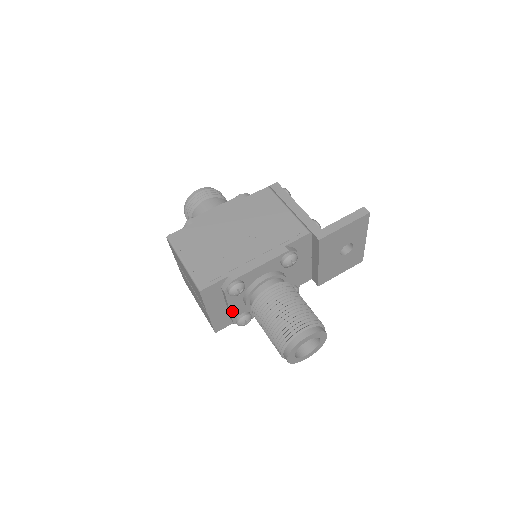
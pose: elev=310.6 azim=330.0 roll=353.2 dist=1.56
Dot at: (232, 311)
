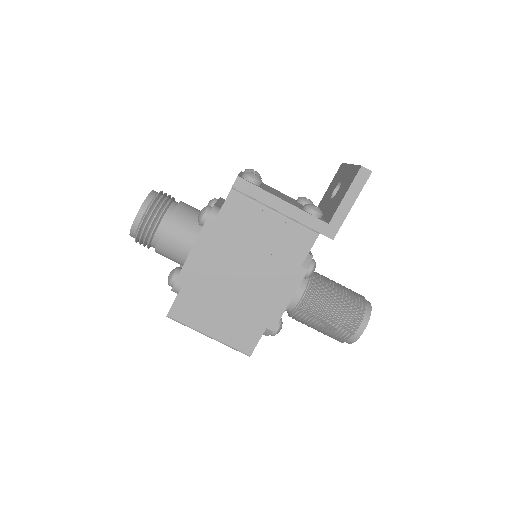
Dot at: occluded
